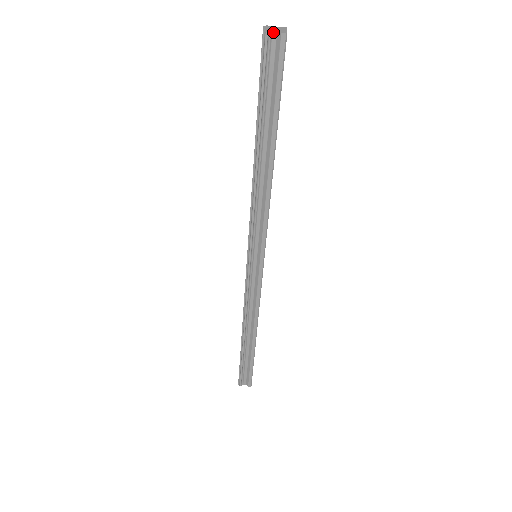
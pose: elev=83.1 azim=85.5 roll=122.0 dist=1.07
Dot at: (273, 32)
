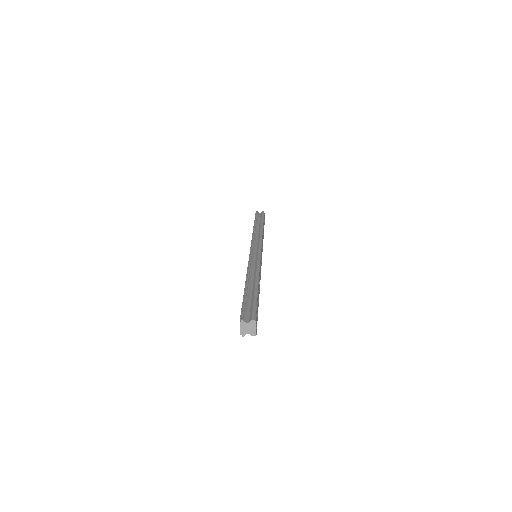
Dot at: occluded
